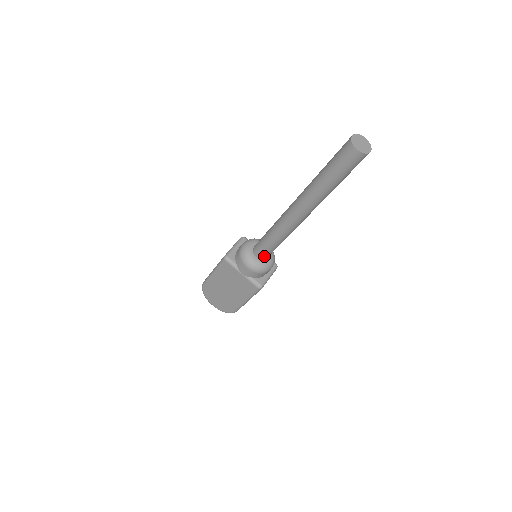
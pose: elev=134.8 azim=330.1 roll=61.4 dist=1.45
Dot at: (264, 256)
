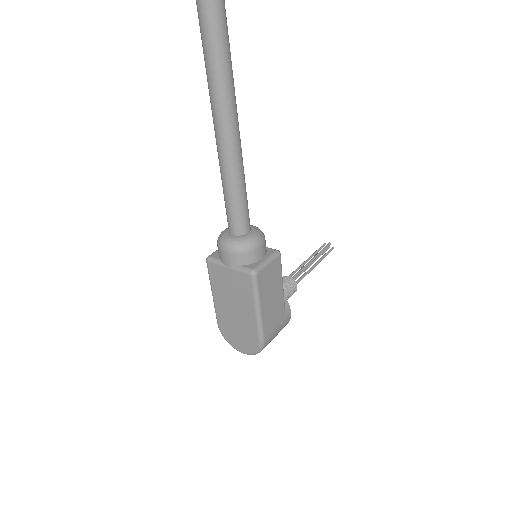
Dot at: (238, 228)
